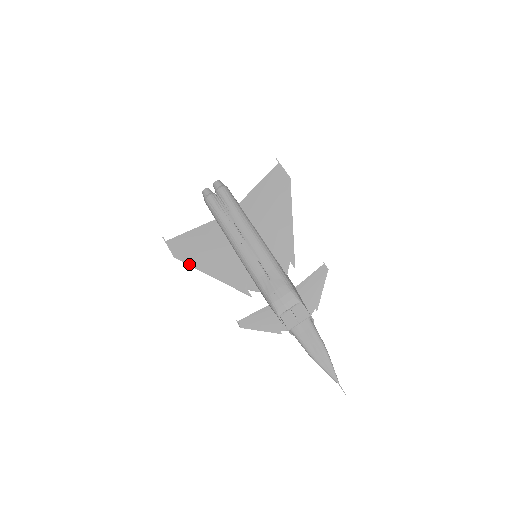
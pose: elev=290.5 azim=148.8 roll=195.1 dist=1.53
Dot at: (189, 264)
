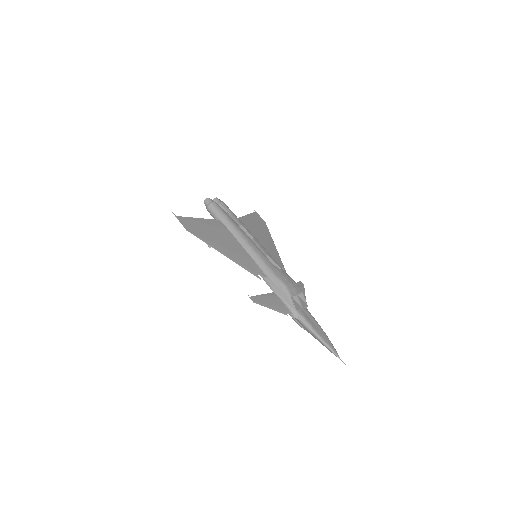
Dot at: (202, 239)
